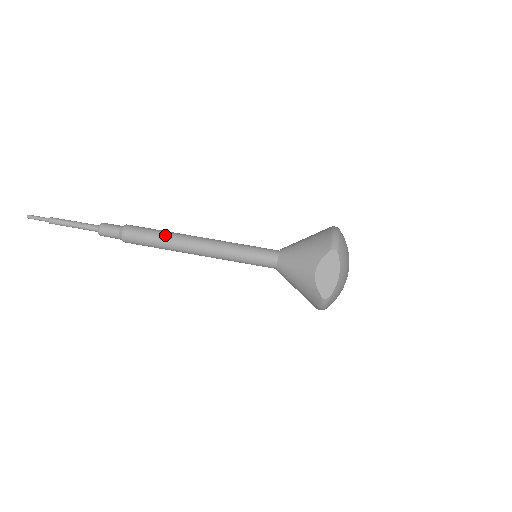
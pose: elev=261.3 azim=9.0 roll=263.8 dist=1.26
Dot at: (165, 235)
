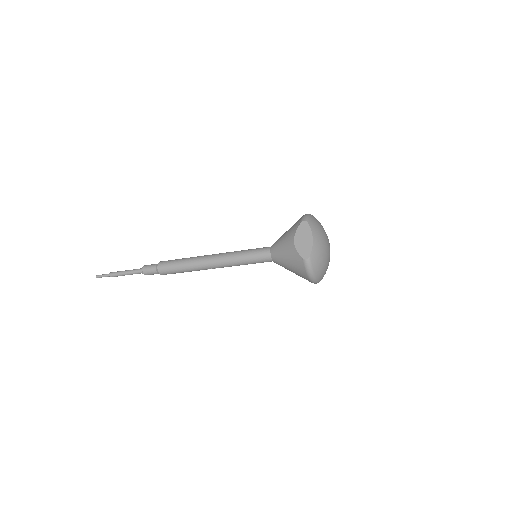
Dot at: (187, 259)
